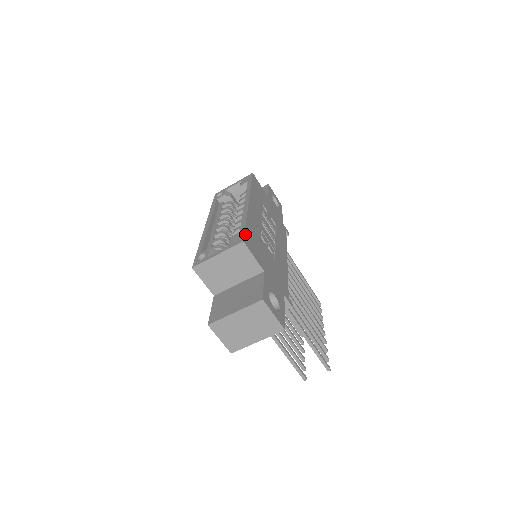
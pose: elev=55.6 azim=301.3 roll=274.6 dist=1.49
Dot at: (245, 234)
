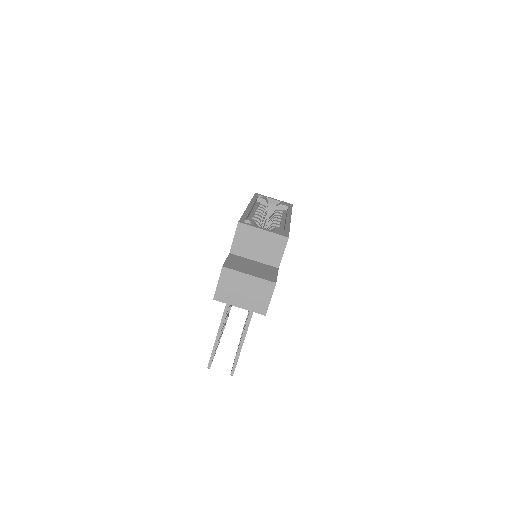
Dot at: occluded
